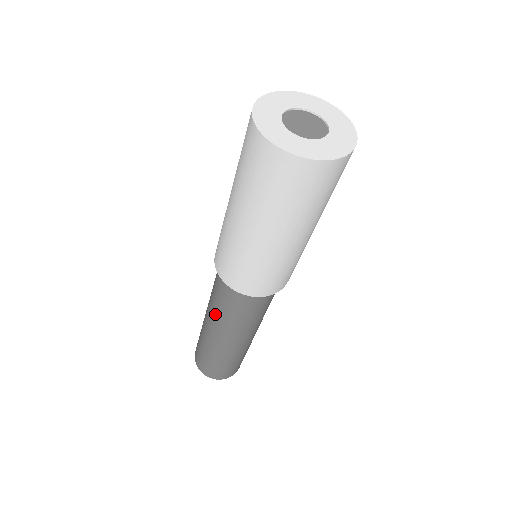
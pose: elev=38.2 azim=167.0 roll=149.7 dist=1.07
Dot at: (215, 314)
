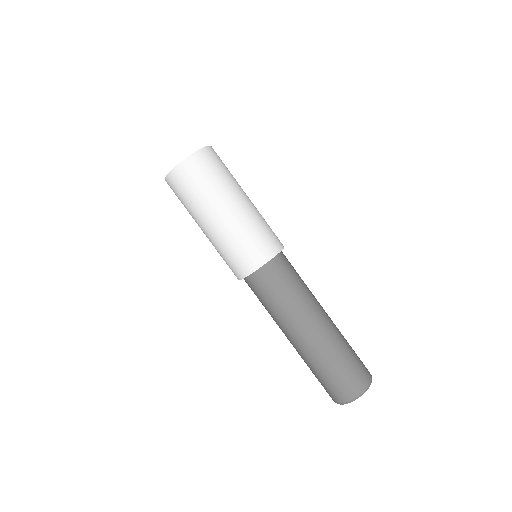
Dot at: (273, 319)
